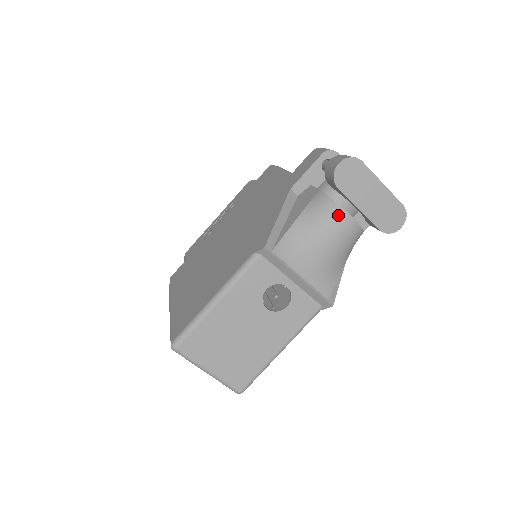
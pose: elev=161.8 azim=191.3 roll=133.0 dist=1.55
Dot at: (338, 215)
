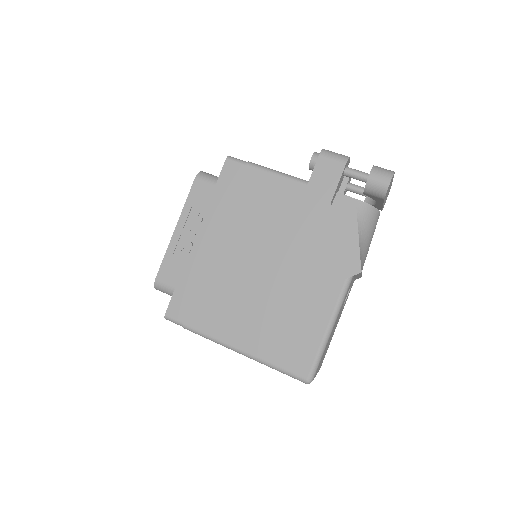
Dot at: (377, 217)
